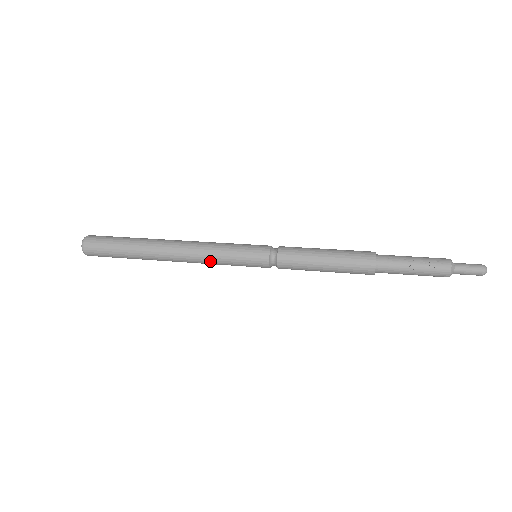
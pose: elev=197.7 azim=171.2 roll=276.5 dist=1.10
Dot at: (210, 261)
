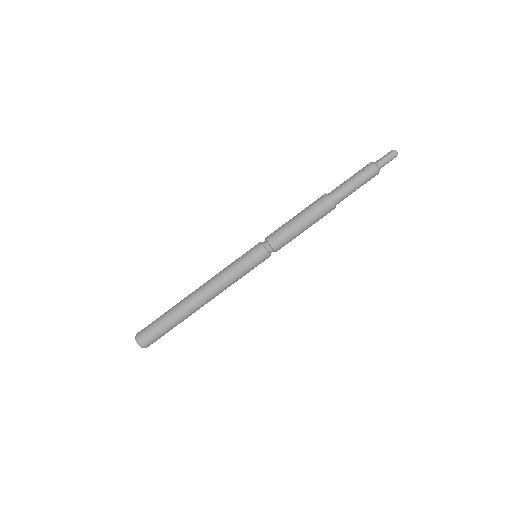
Dot at: (227, 279)
